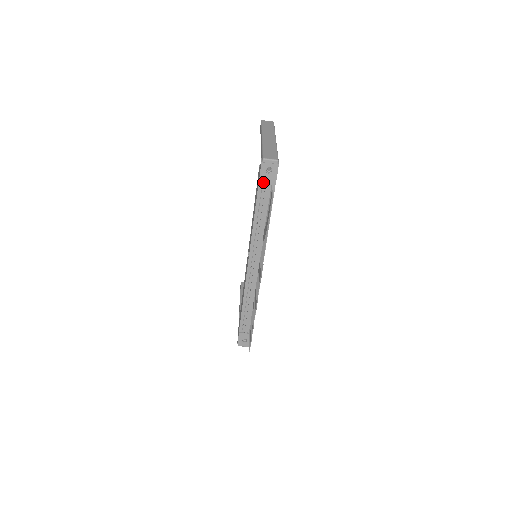
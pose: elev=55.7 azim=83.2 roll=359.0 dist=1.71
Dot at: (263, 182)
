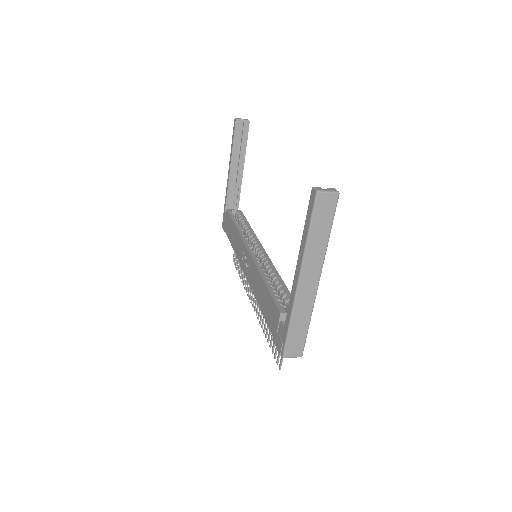
Dot at: occluded
